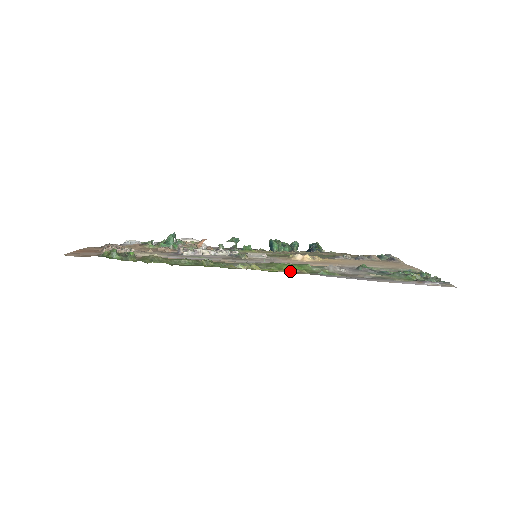
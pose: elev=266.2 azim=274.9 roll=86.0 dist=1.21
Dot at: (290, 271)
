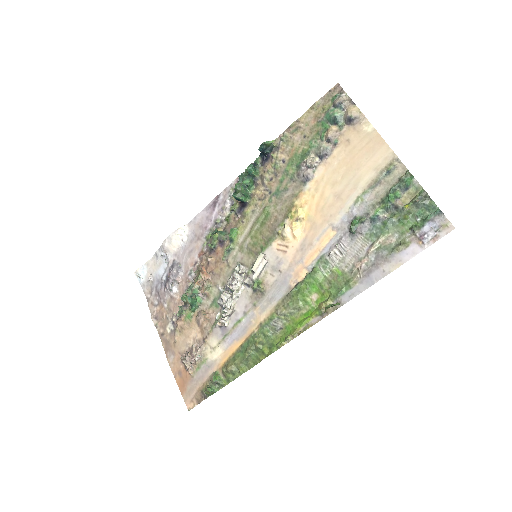
Dot at: (321, 315)
